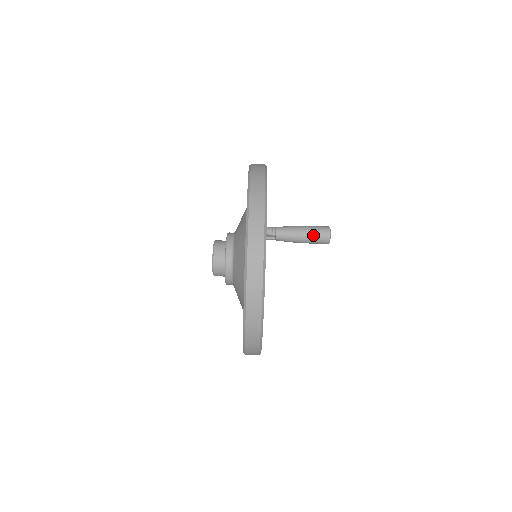
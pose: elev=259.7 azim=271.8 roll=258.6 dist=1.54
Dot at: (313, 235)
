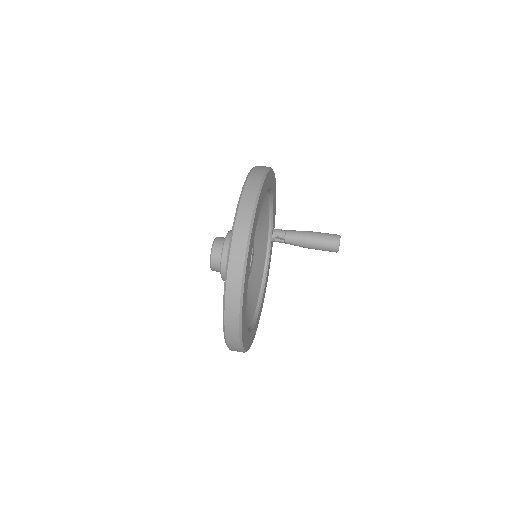
Dot at: (322, 242)
